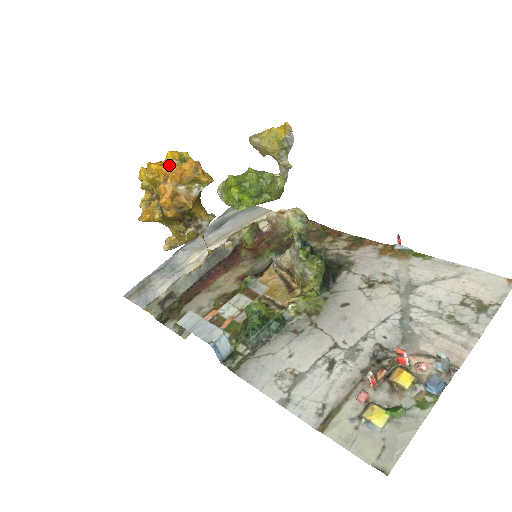
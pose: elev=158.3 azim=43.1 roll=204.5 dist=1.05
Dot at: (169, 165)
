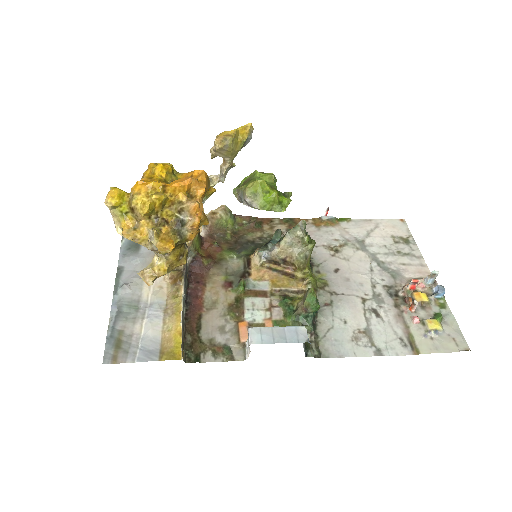
Dot at: (192, 179)
